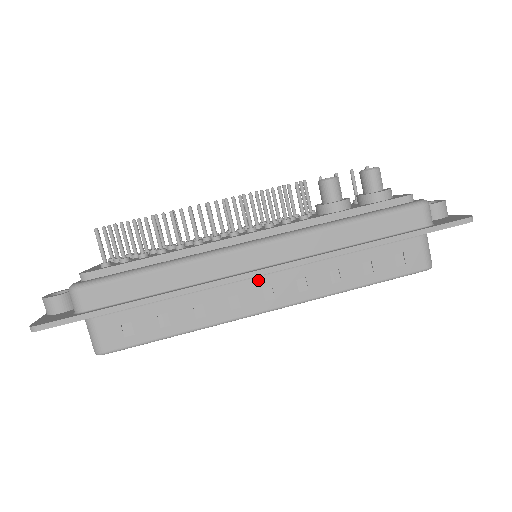
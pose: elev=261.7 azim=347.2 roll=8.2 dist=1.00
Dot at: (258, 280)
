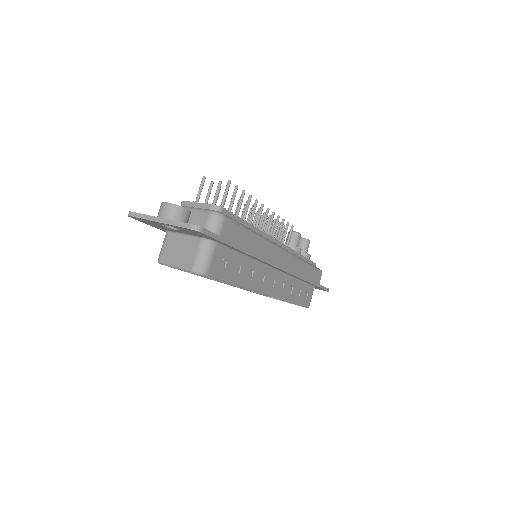
Dot at: (274, 272)
